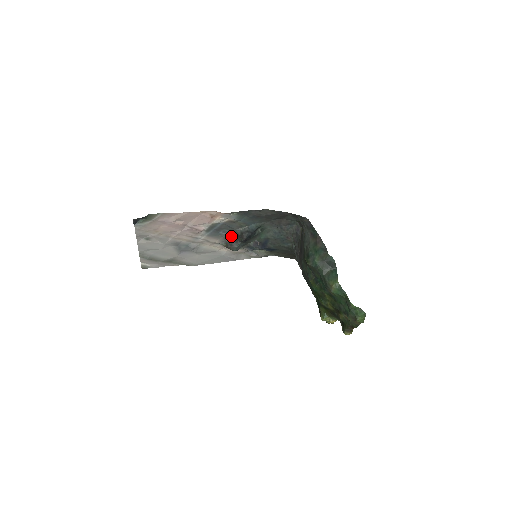
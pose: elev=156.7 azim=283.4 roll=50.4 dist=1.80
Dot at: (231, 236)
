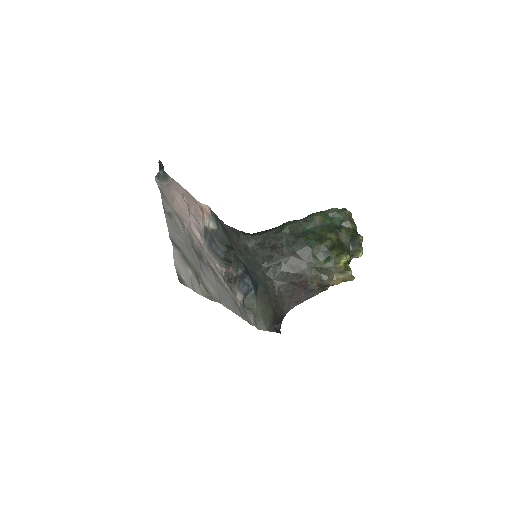
Dot at: (222, 258)
